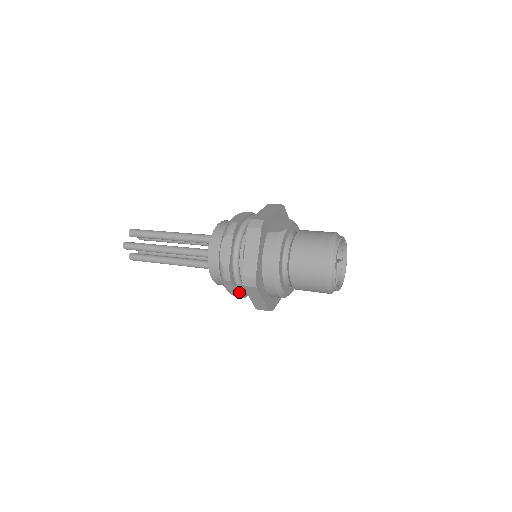
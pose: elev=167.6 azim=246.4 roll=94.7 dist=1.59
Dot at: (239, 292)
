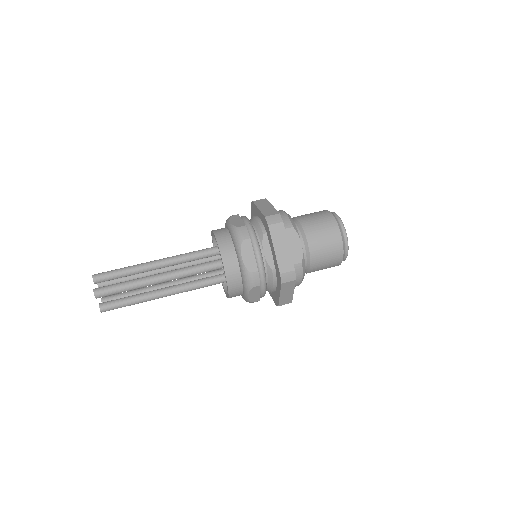
Dot at: occluded
